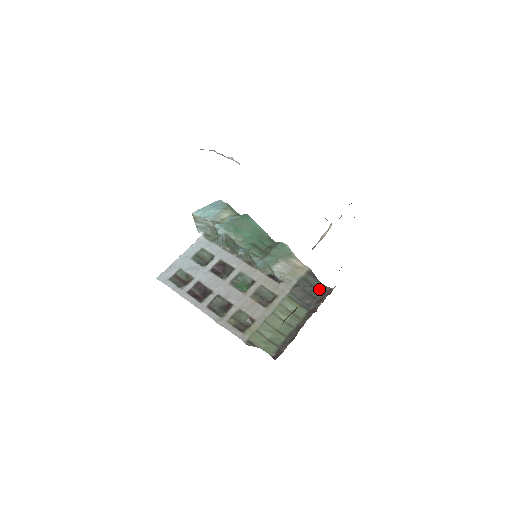
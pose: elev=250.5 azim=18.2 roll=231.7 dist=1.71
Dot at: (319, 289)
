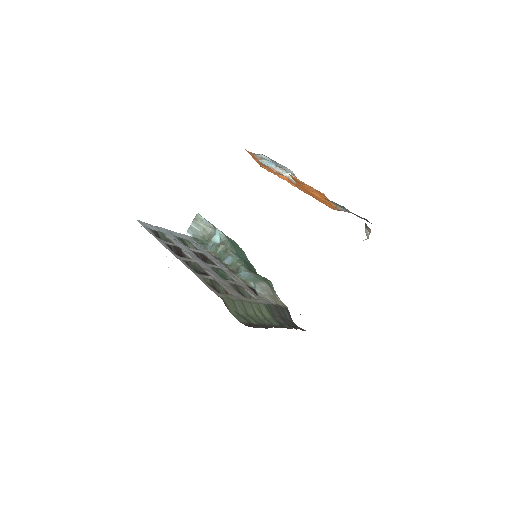
Dot at: (293, 323)
